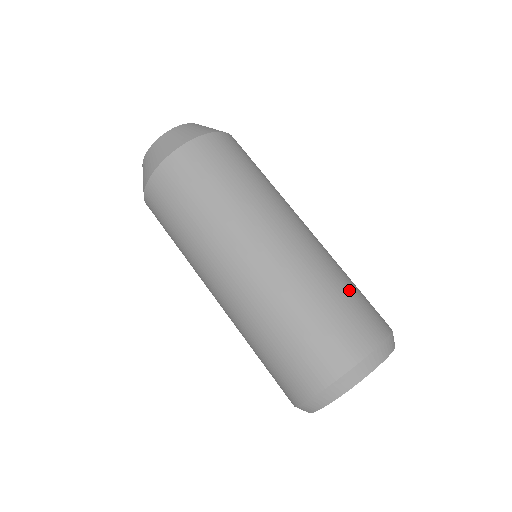
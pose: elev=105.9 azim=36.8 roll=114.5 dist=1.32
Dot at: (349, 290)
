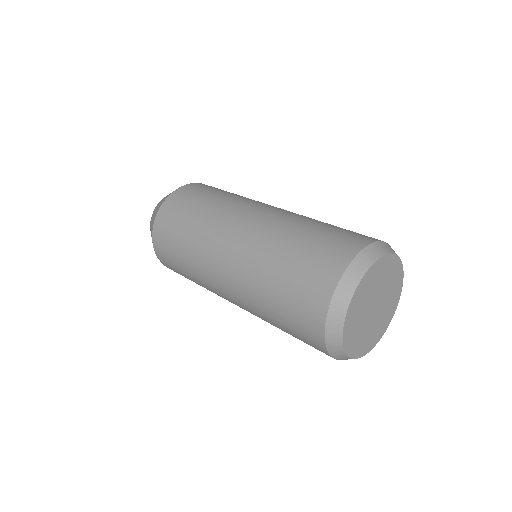
Dot at: occluded
